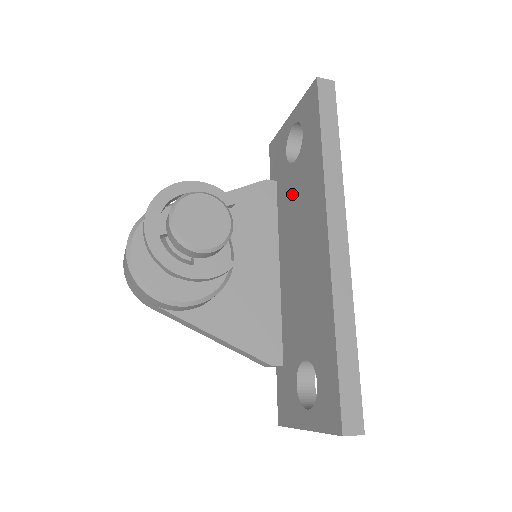
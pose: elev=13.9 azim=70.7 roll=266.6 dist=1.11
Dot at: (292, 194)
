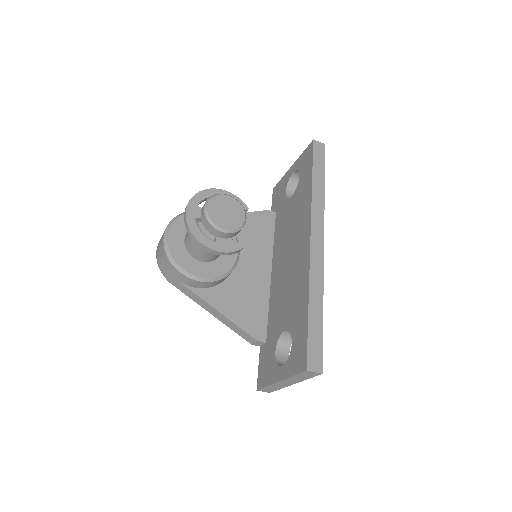
Dot at: (287, 219)
